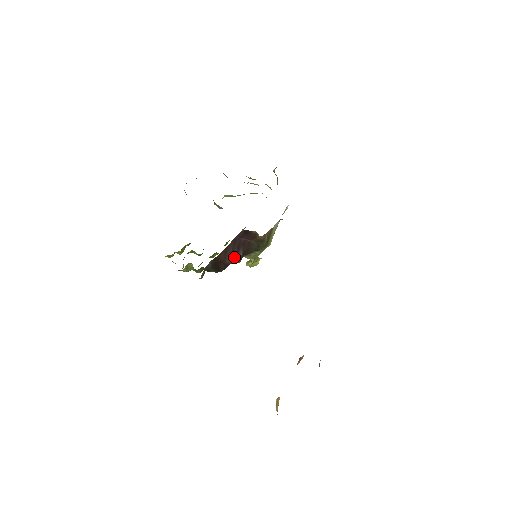
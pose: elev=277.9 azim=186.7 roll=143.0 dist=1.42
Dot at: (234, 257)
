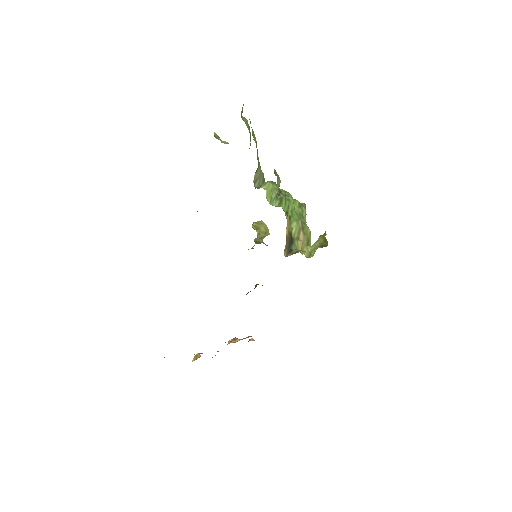
Dot at: occluded
